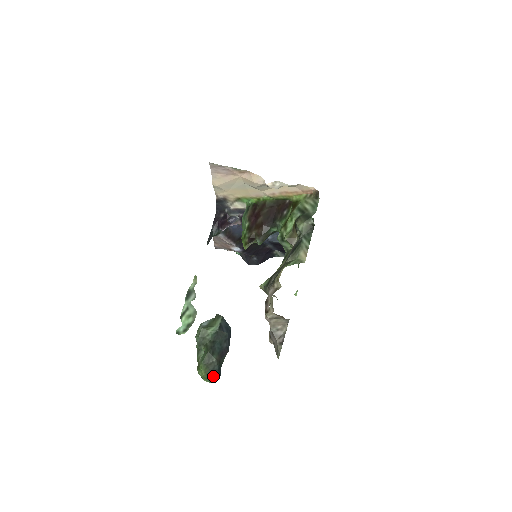
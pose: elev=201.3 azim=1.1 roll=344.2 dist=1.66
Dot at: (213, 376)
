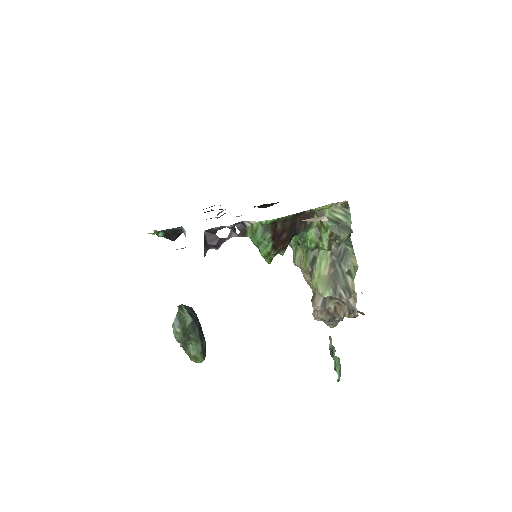
Dot at: (205, 354)
